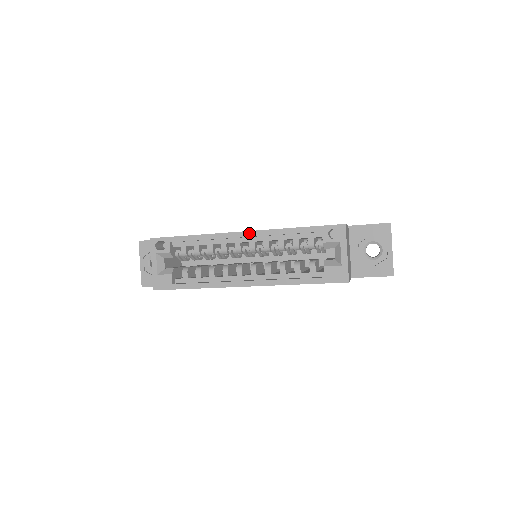
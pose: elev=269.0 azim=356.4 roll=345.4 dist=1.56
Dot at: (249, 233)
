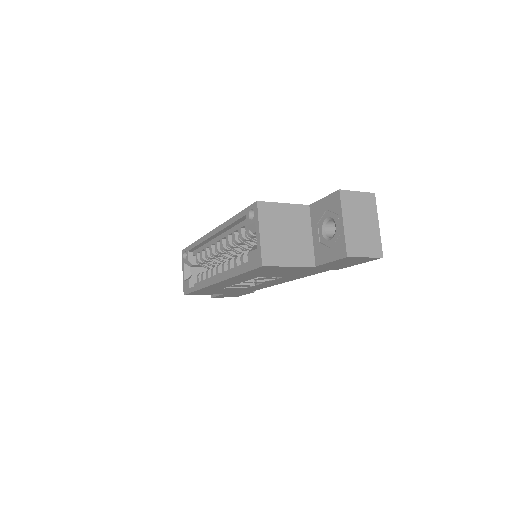
Dot at: (215, 231)
